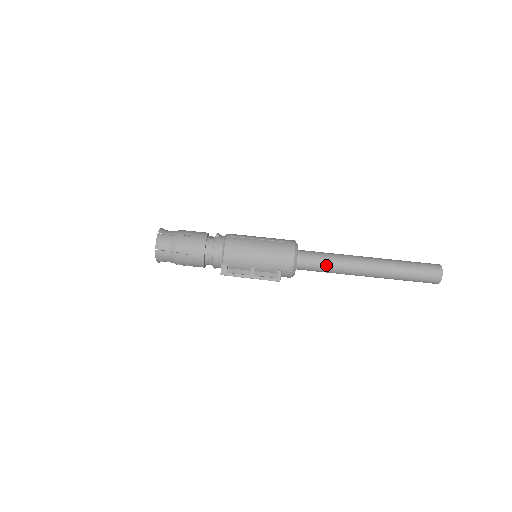
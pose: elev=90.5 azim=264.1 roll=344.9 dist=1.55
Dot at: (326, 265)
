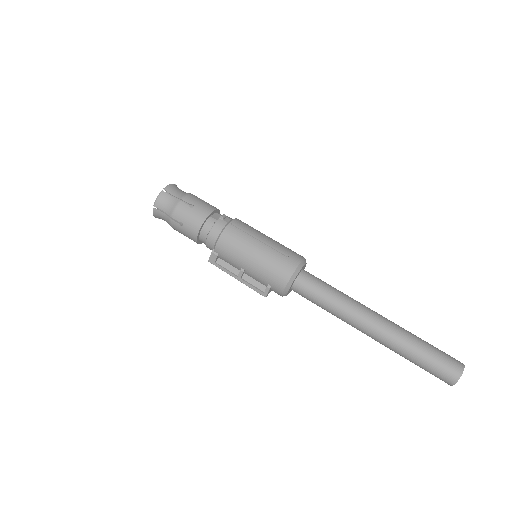
Dot at: (324, 303)
